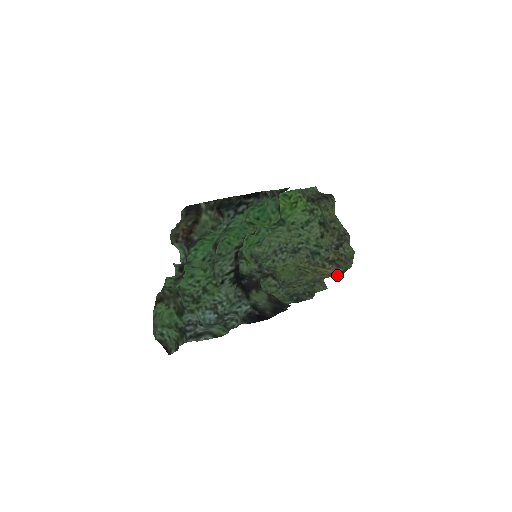
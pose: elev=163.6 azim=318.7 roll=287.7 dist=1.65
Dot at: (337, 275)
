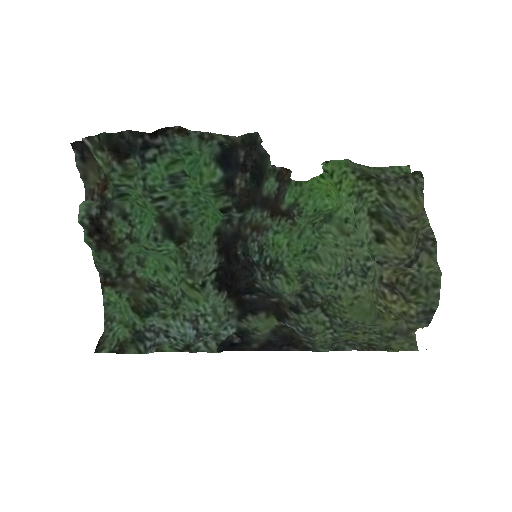
Dot at: (412, 318)
